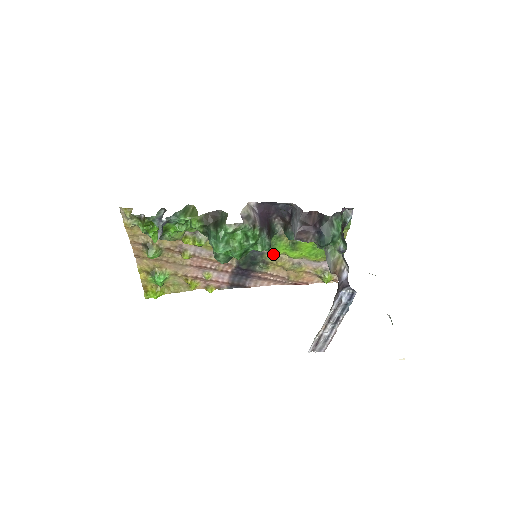
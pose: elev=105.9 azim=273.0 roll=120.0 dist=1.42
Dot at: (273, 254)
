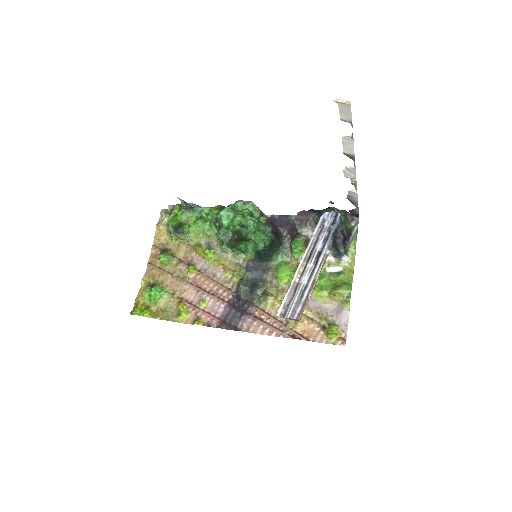
Dot at: (276, 284)
